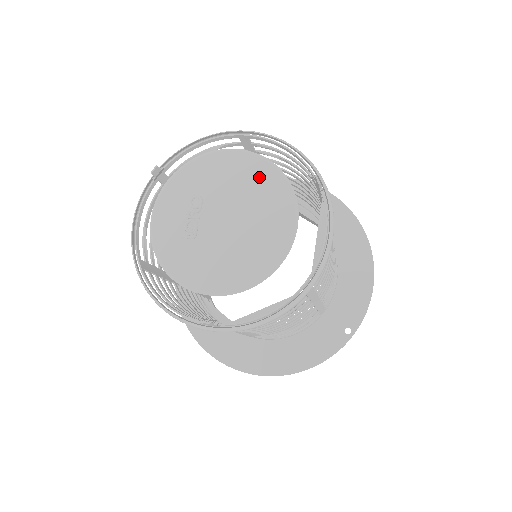
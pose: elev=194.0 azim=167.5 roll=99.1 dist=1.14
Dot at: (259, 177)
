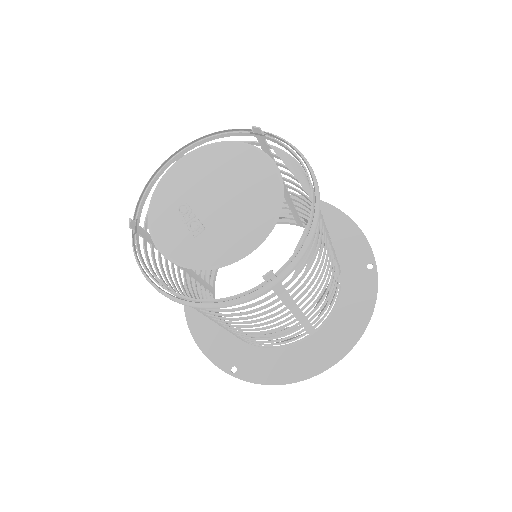
Dot at: (215, 157)
